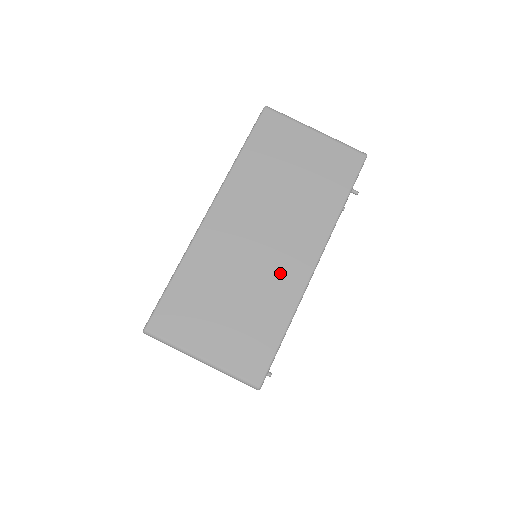
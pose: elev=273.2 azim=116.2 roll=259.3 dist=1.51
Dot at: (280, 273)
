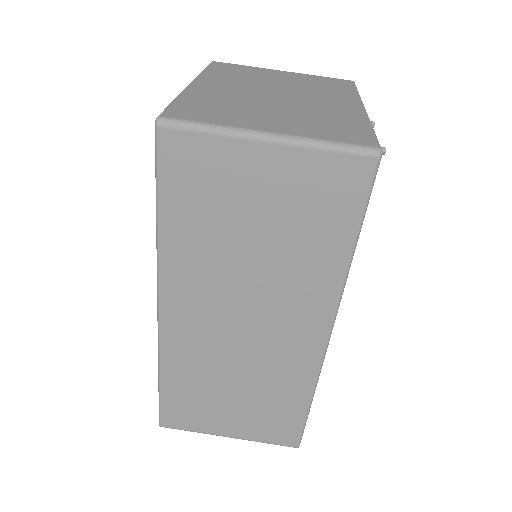
Dot at: (282, 357)
